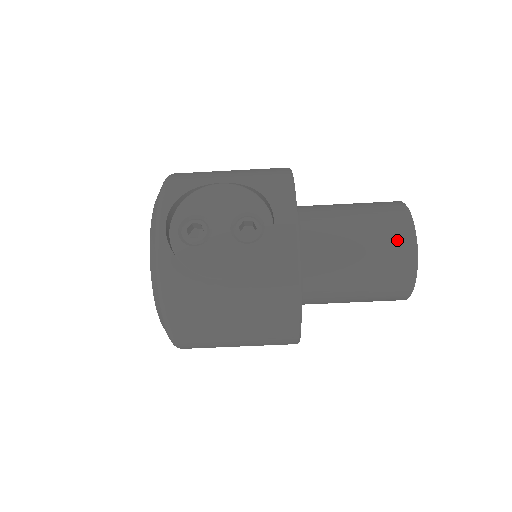
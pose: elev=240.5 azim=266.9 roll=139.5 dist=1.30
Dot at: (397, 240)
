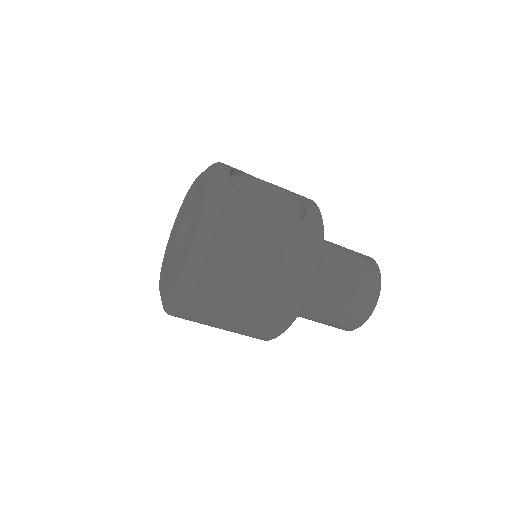
Dot at: (369, 266)
